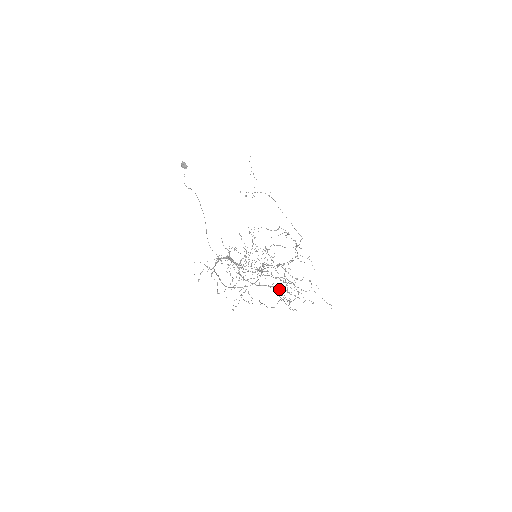
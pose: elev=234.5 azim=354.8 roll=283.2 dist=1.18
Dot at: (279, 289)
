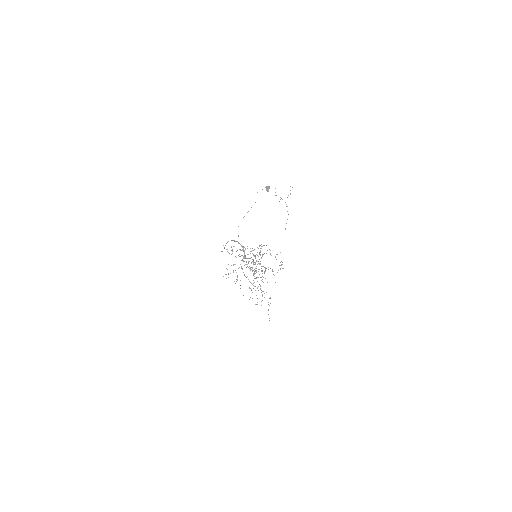
Dot at: occluded
